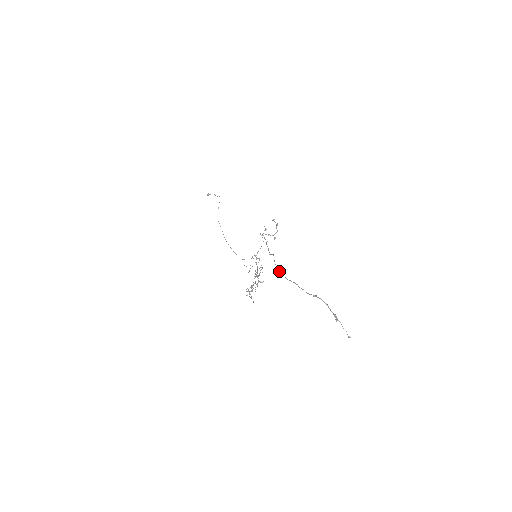
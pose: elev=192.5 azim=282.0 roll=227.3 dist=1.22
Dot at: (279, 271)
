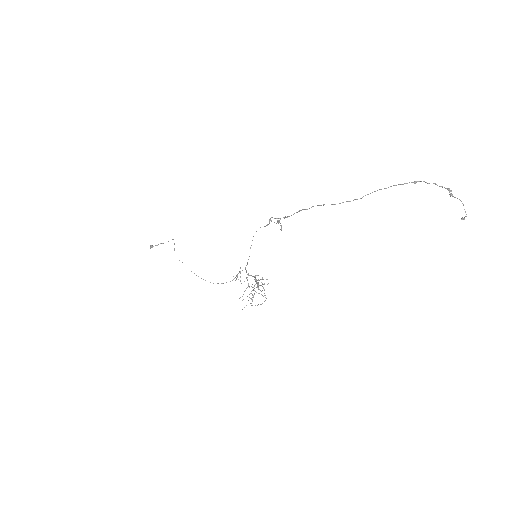
Dot at: occluded
